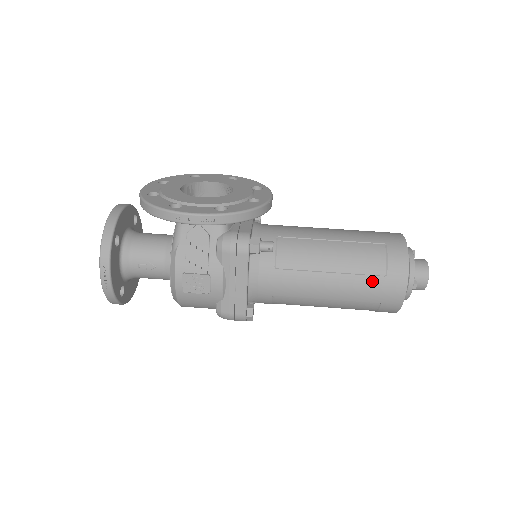
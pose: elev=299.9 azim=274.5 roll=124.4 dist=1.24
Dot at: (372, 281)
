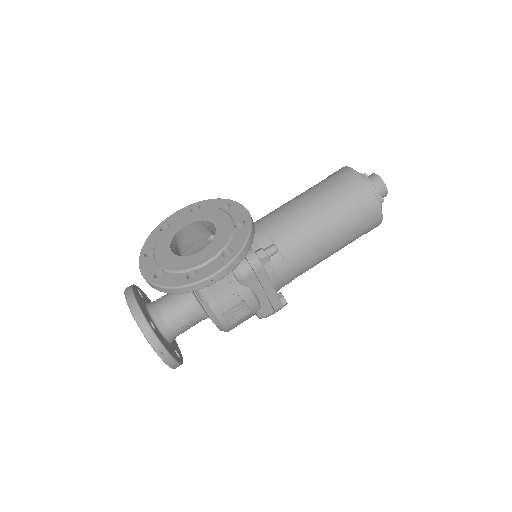
Dot at: (356, 221)
